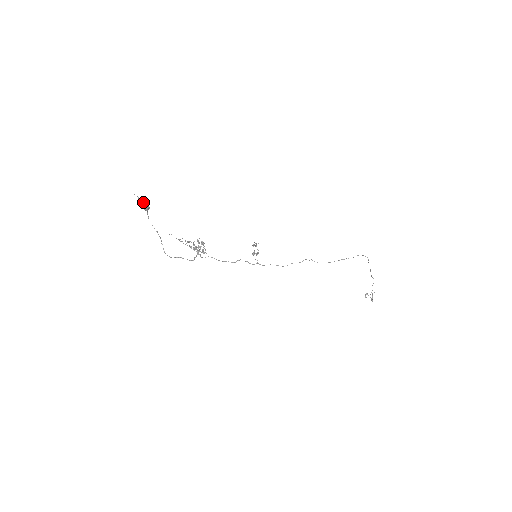
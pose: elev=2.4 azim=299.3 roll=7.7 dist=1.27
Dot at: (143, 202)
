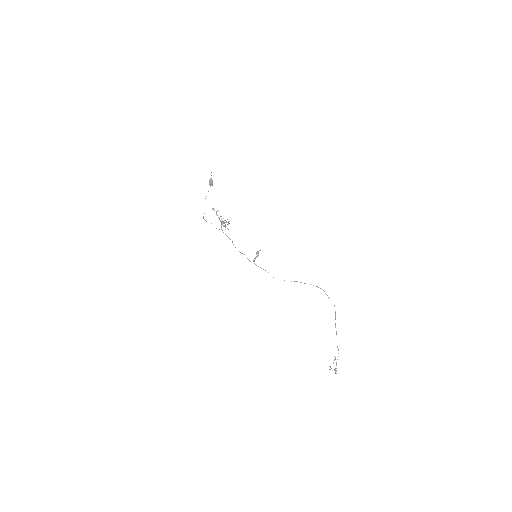
Dot at: occluded
